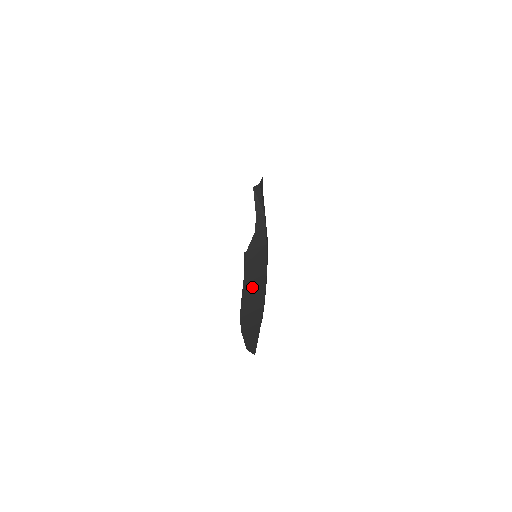
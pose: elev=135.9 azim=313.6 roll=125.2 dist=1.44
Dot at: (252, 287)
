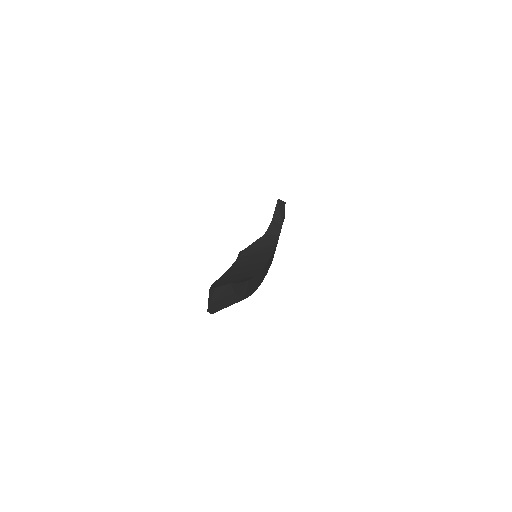
Dot at: (242, 268)
